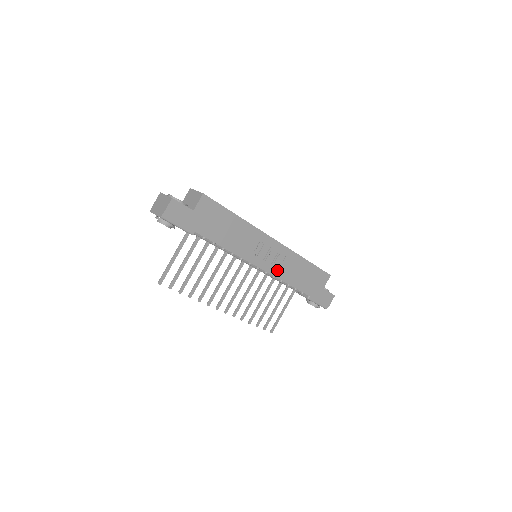
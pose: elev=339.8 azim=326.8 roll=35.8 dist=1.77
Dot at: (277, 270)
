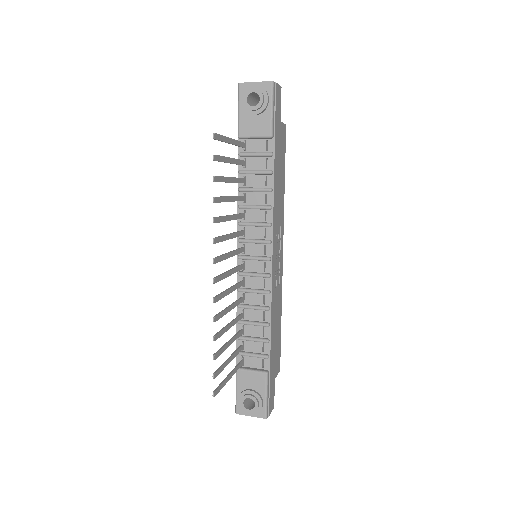
Dot at: (274, 287)
